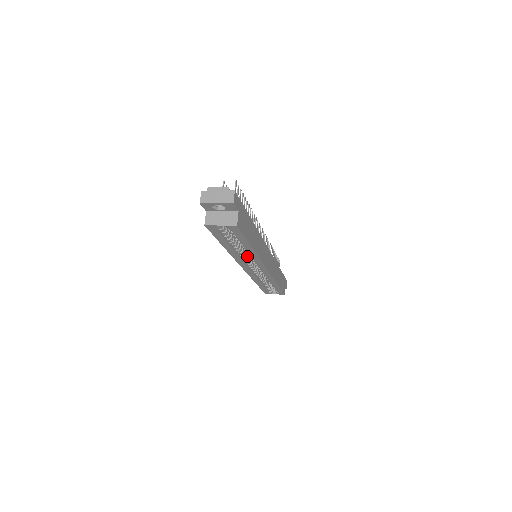
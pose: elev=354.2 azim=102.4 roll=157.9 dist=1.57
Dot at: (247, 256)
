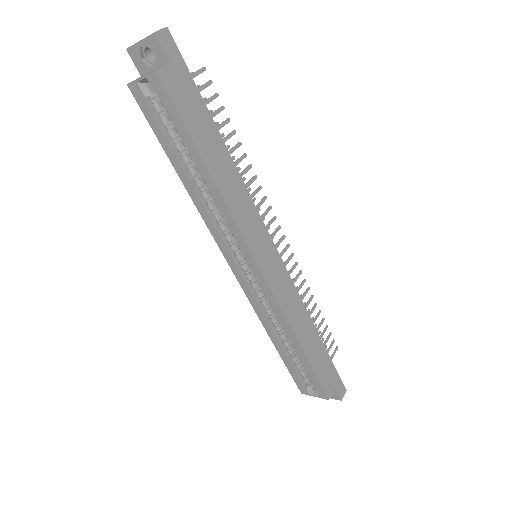
Dot at: (229, 230)
